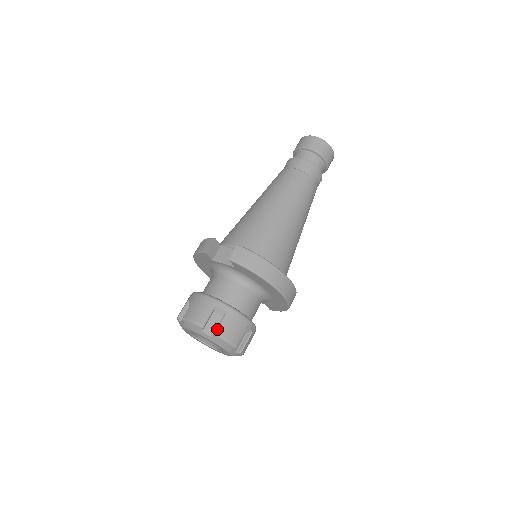
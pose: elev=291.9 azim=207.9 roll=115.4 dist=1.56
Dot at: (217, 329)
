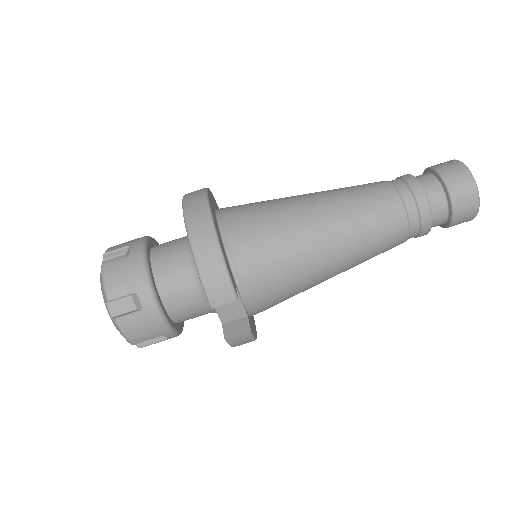
Dot at: occluded
